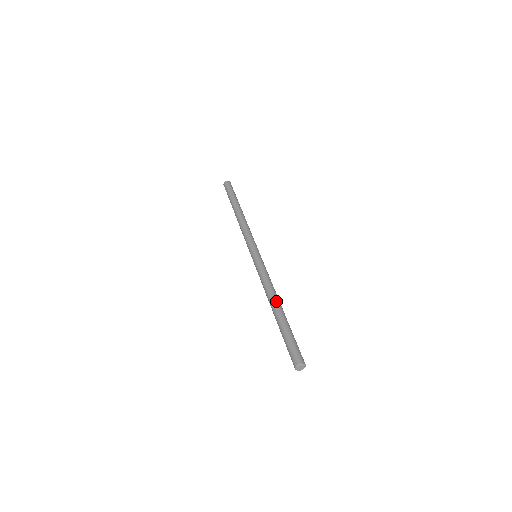
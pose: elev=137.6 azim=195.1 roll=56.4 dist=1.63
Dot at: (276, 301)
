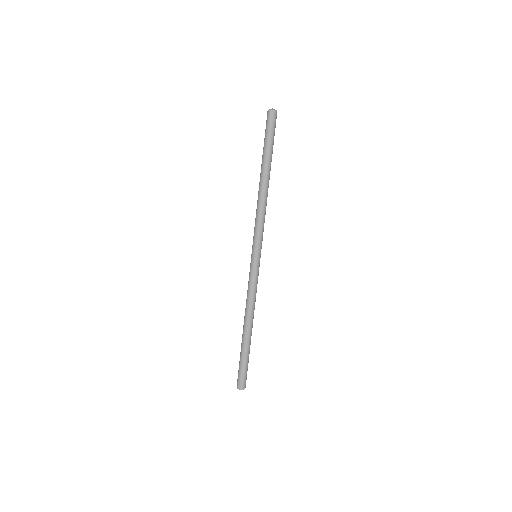
Dot at: (248, 324)
